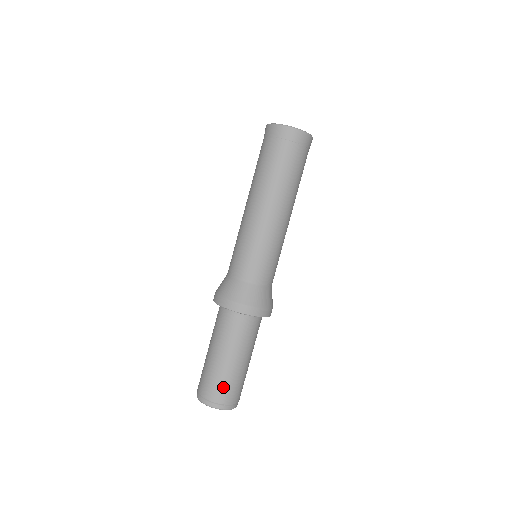
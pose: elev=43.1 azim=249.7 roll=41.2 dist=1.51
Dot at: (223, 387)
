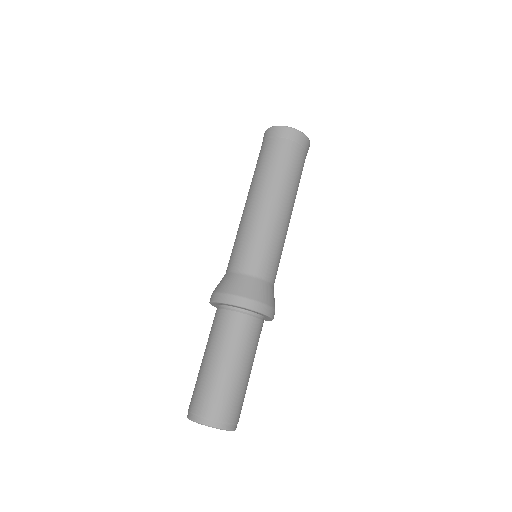
Dot at: (223, 399)
